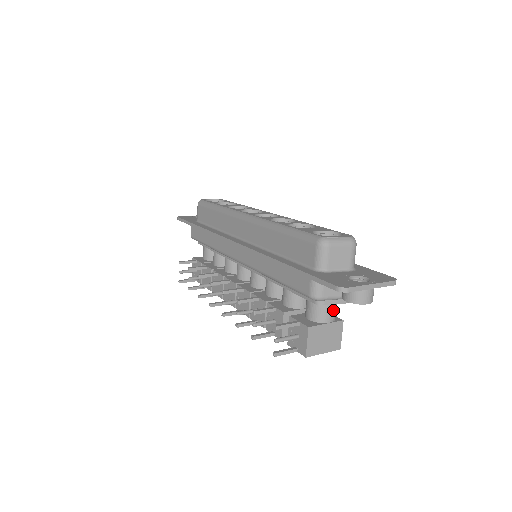
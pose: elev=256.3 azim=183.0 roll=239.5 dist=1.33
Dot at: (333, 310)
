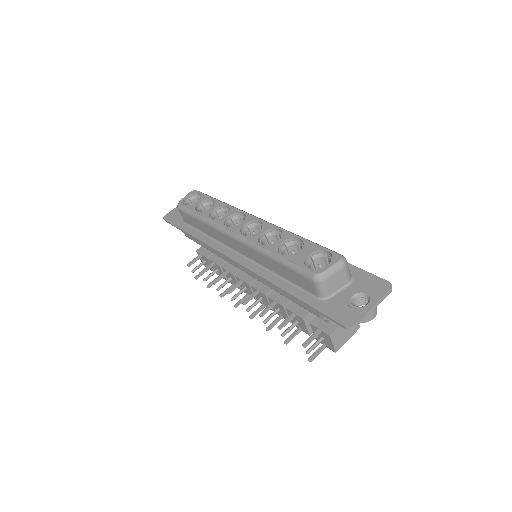
Dot at: occluded
